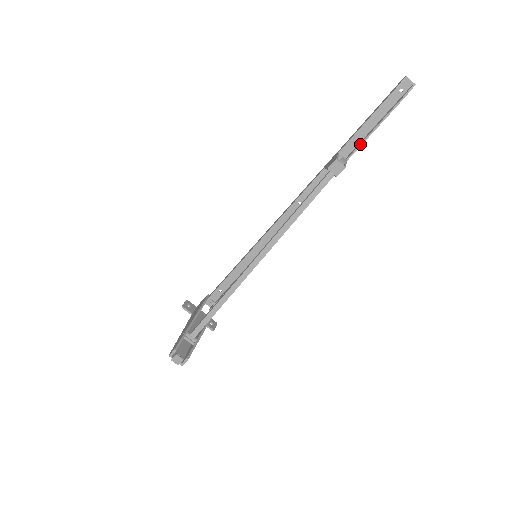
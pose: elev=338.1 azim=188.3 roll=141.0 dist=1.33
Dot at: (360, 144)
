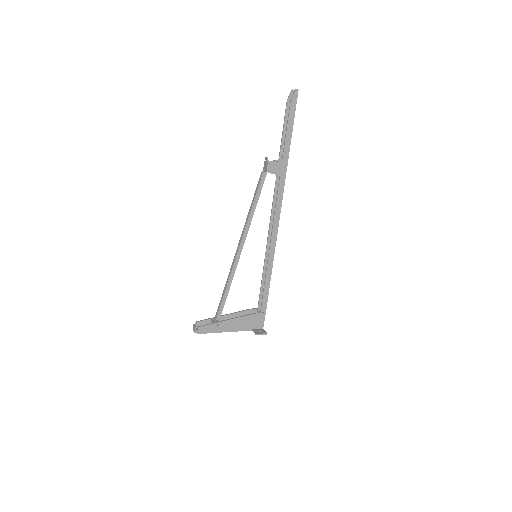
Dot at: (284, 146)
